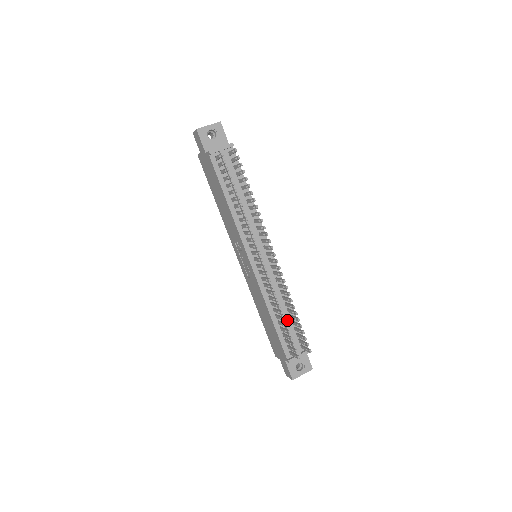
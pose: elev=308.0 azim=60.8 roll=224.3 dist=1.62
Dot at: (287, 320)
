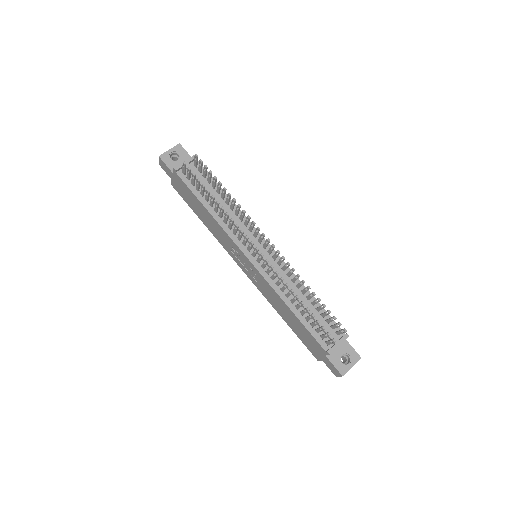
Dot at: (309, 308)
